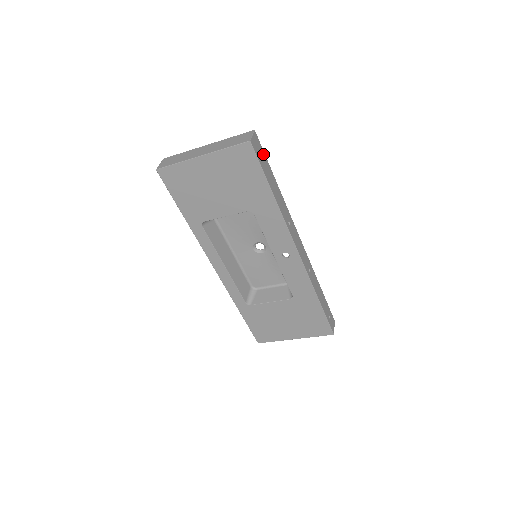
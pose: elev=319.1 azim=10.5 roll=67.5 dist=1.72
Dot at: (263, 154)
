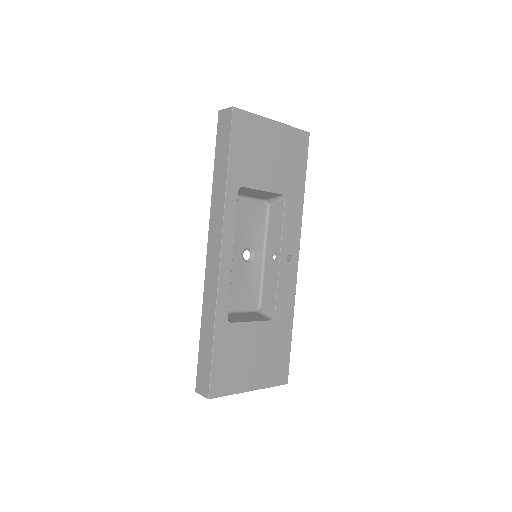
Dot at: occluded
